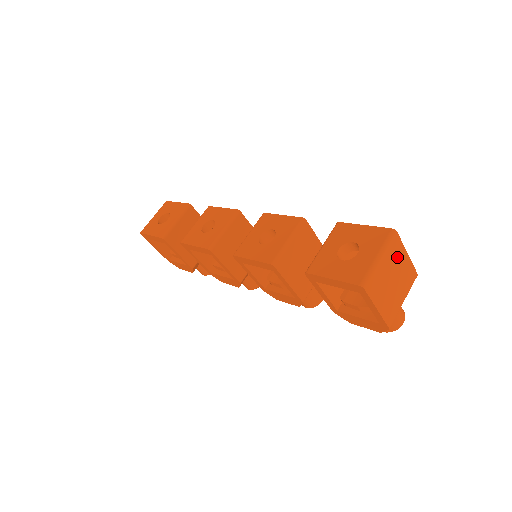
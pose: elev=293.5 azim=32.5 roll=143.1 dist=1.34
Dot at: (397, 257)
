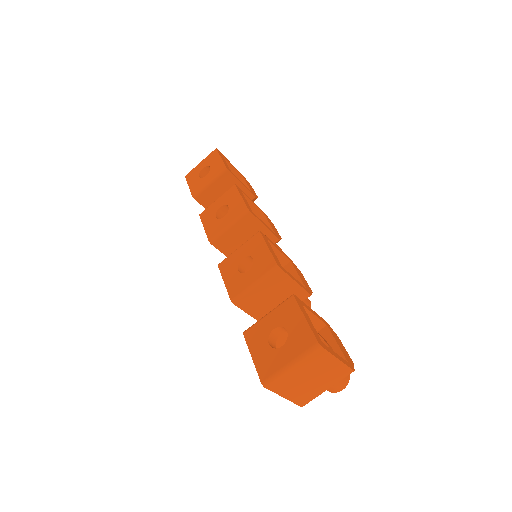
Dot at: (320, 363)
